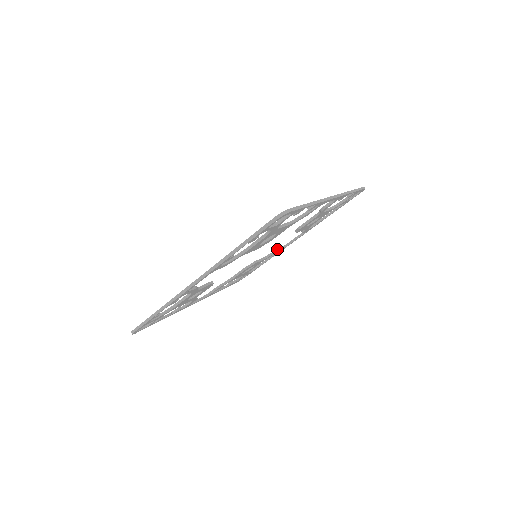
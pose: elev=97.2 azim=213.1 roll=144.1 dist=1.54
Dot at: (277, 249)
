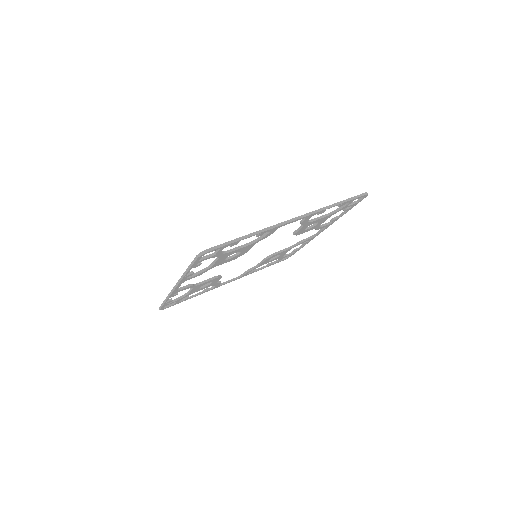
Dot at: (301, 240)
